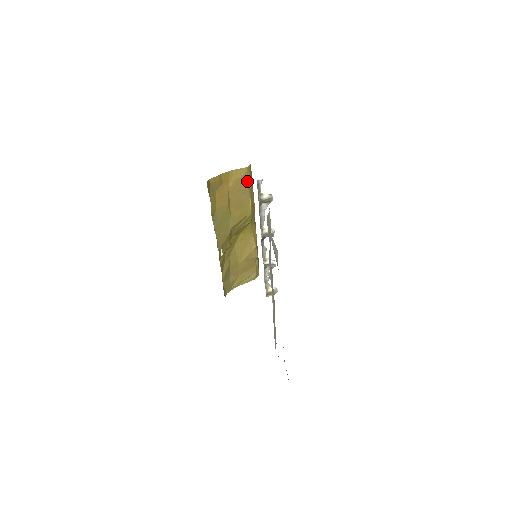
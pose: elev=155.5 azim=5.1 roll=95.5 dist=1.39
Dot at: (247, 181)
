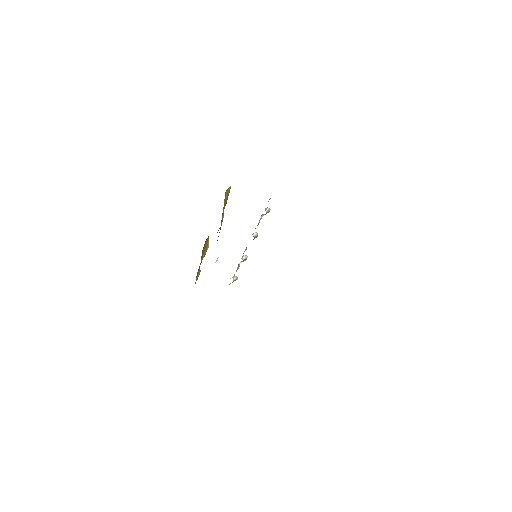
Dot at: occluded
